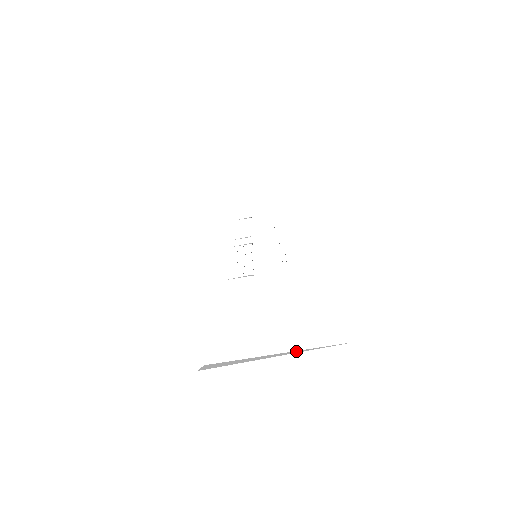
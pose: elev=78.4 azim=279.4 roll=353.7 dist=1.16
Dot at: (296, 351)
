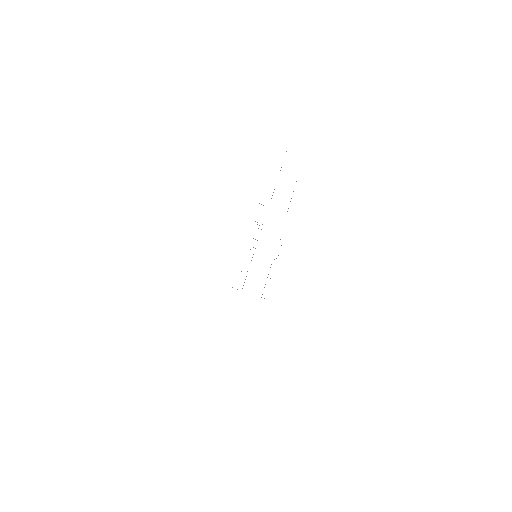
Dot at: occluded
